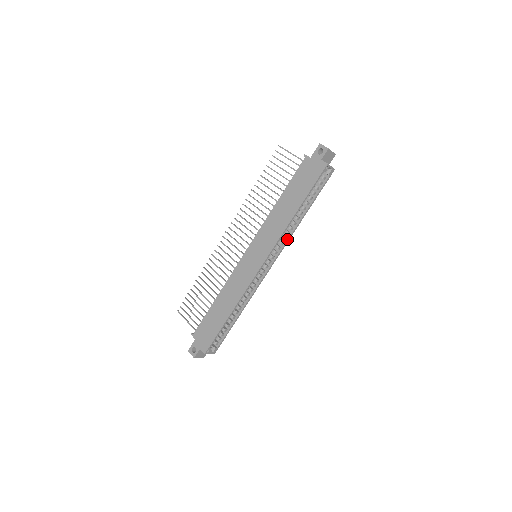
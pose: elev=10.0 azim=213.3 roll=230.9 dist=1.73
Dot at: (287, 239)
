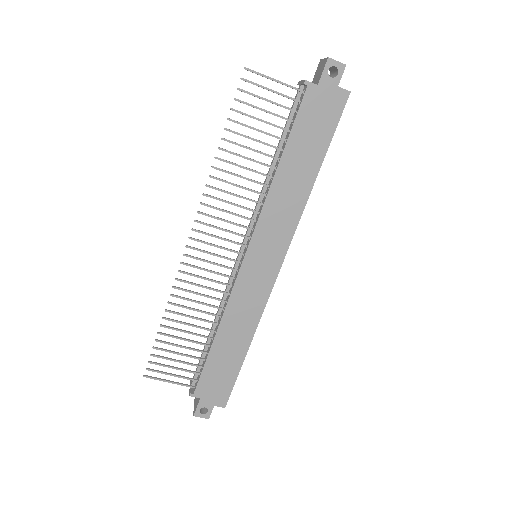
Dot at: occluded
